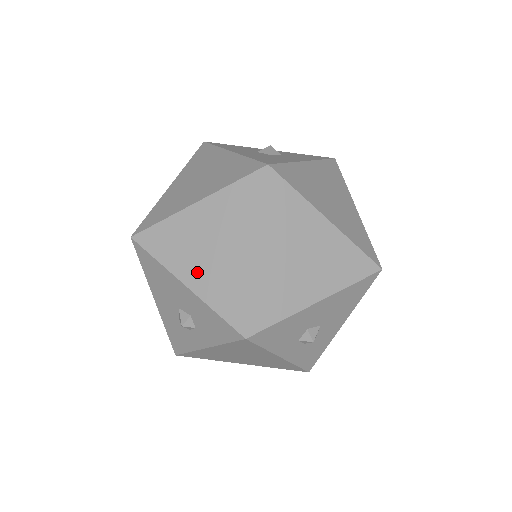
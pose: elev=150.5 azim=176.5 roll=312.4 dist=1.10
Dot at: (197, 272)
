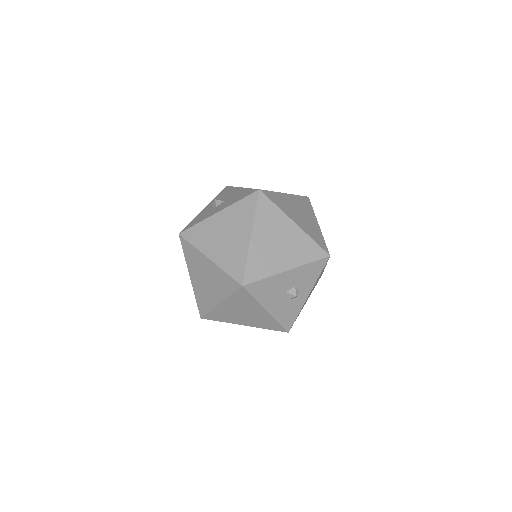
Dot at: (286, 259)
